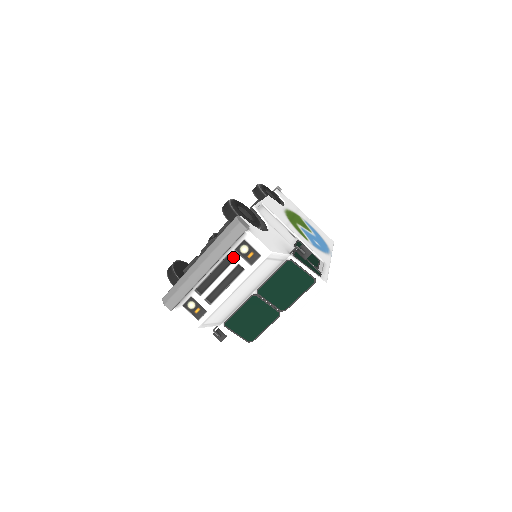
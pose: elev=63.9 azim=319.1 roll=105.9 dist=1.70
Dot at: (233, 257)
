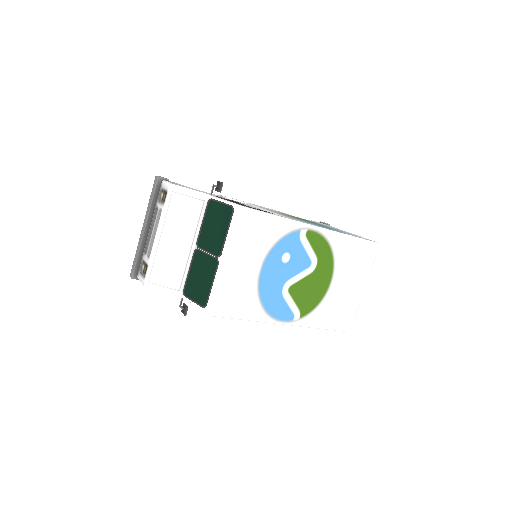
Dot at: (158, 207)
